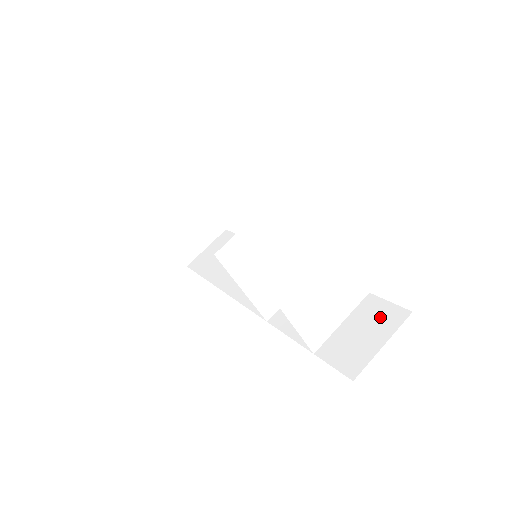
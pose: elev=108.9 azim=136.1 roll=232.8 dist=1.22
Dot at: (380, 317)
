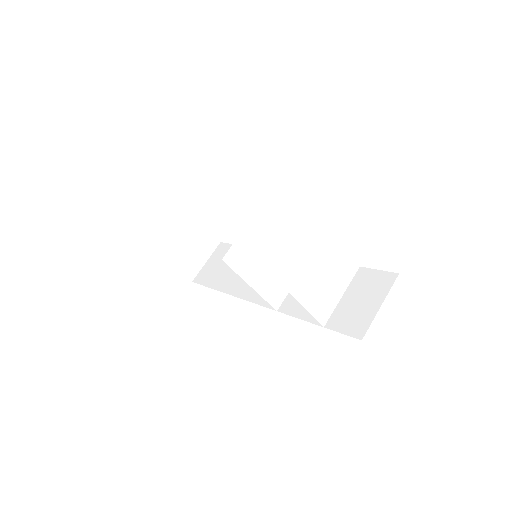
Dot at: (373, 284)
